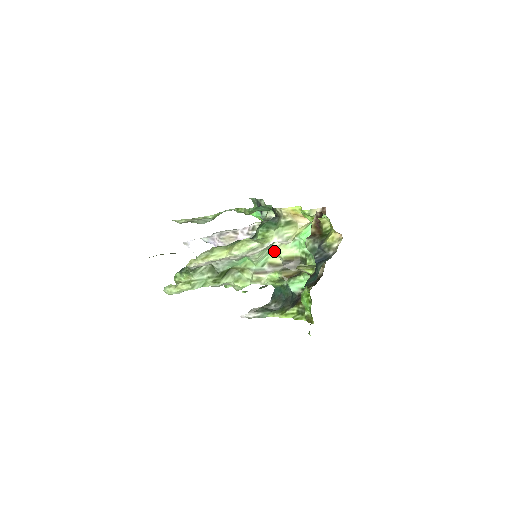
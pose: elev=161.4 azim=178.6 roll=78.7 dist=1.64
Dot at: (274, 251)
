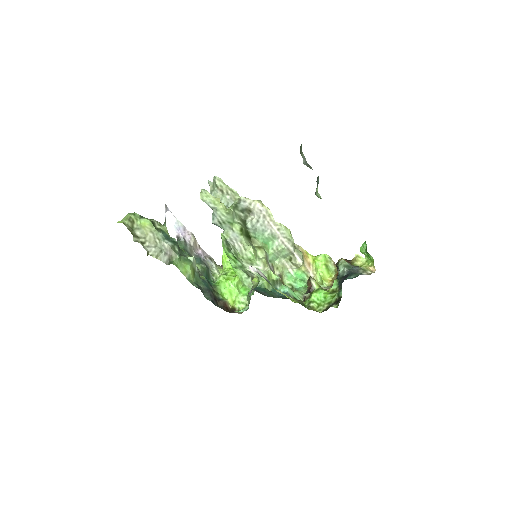
Dot at: (278, 263)
